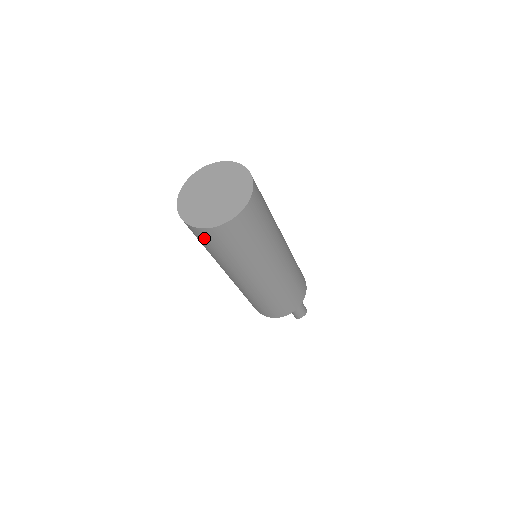
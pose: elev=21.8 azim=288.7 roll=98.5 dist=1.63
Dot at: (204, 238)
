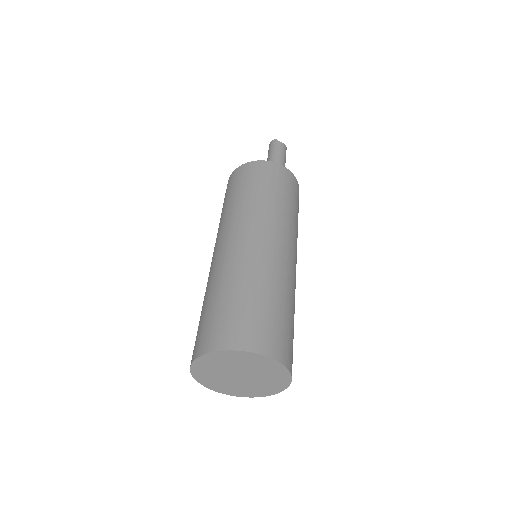
Dot at: occluded
